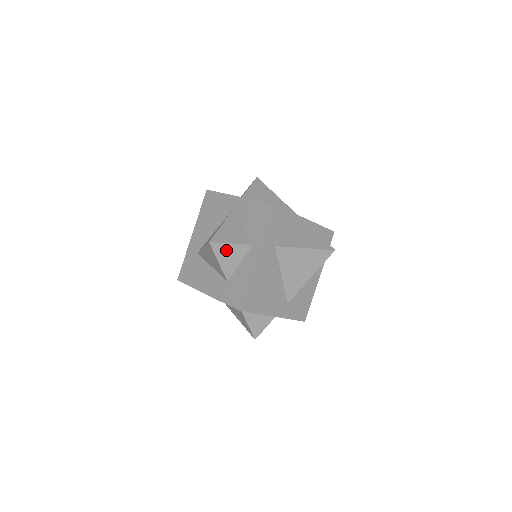
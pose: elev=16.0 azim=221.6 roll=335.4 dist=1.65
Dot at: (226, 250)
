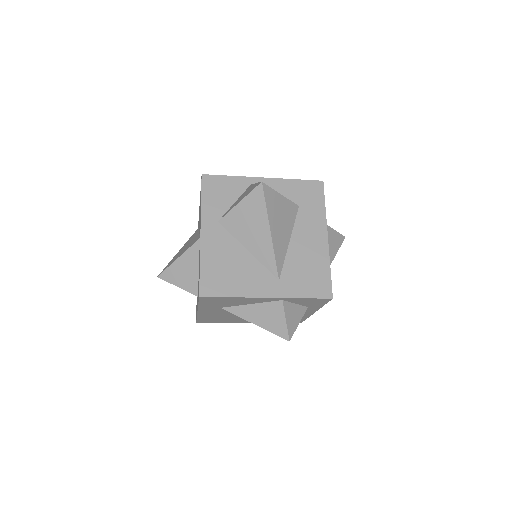
Dot at: occluded
